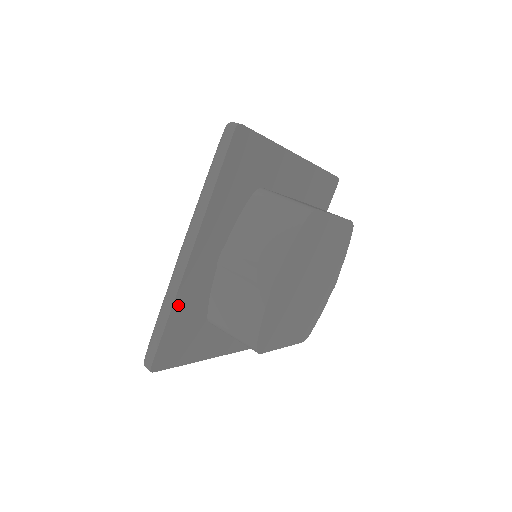
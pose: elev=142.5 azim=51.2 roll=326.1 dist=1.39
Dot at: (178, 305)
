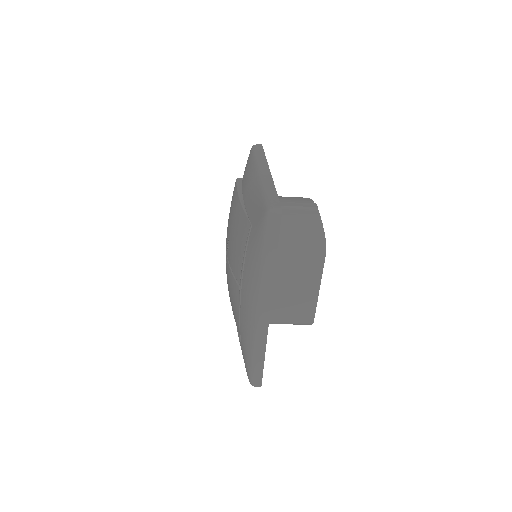
Dot at: occluded
